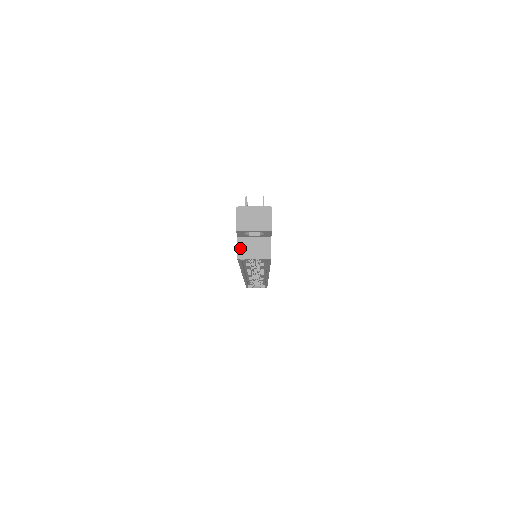
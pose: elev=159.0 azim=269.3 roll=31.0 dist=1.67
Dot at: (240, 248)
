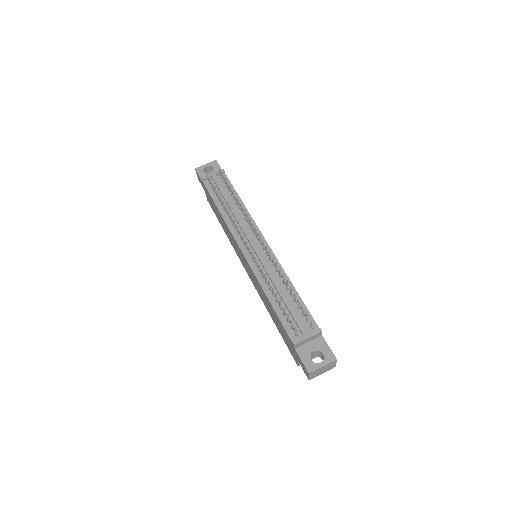
Dot at: occluded
